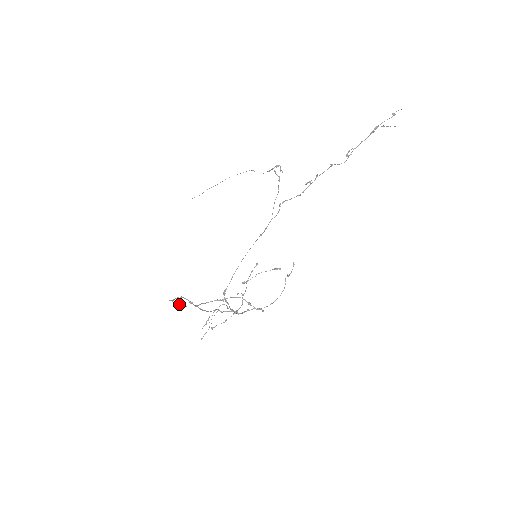
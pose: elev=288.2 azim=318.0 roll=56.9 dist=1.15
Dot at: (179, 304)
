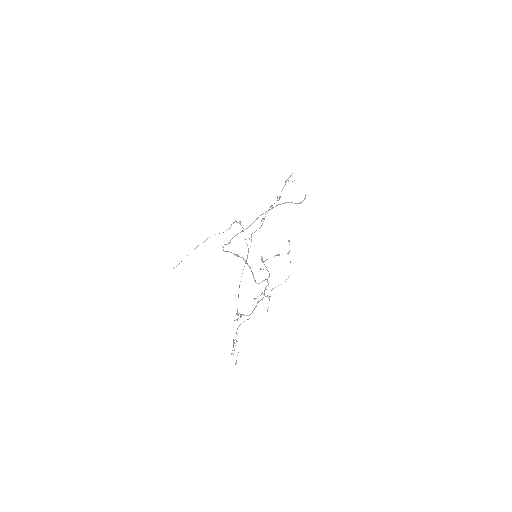
Dot at: (236, 235)
